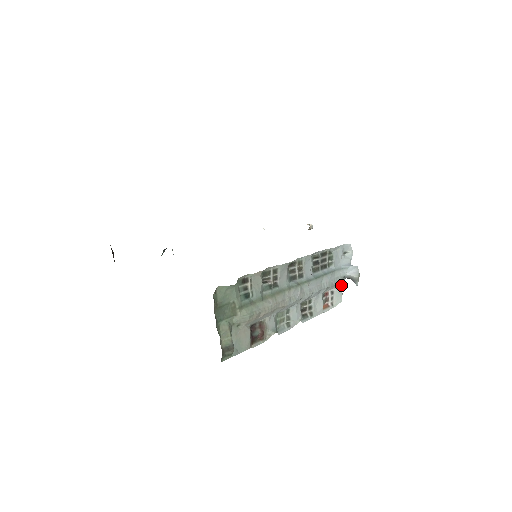
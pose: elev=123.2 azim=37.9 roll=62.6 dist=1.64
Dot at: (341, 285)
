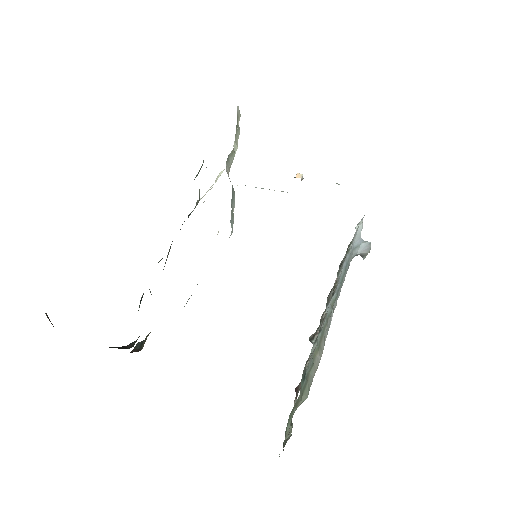
Dot at: occluded
